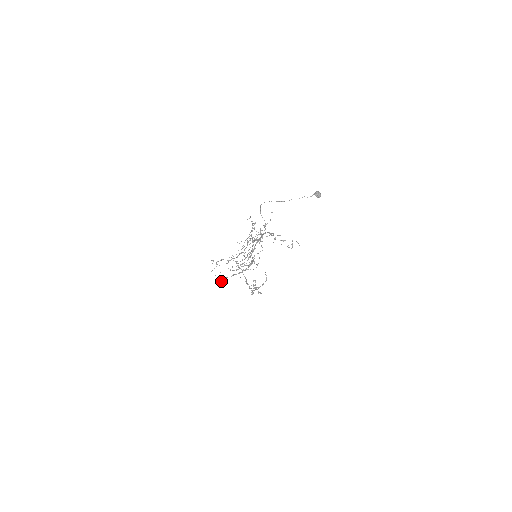
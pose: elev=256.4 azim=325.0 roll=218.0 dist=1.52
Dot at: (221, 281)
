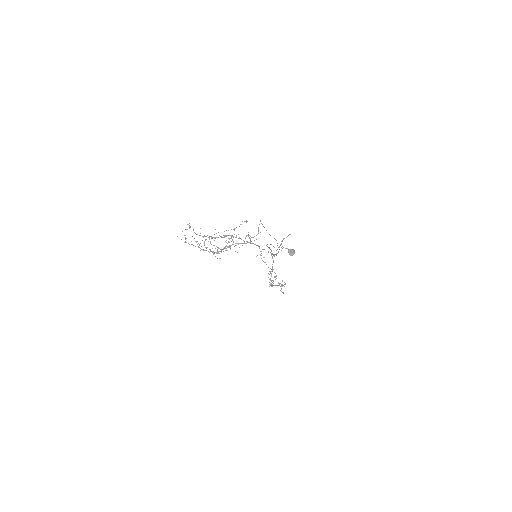
Dot at: (185, 242)
